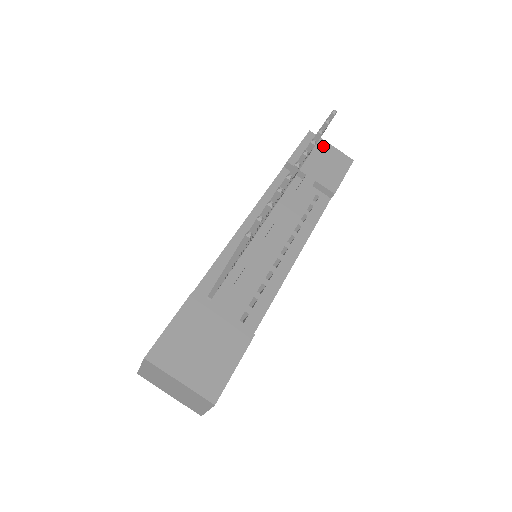
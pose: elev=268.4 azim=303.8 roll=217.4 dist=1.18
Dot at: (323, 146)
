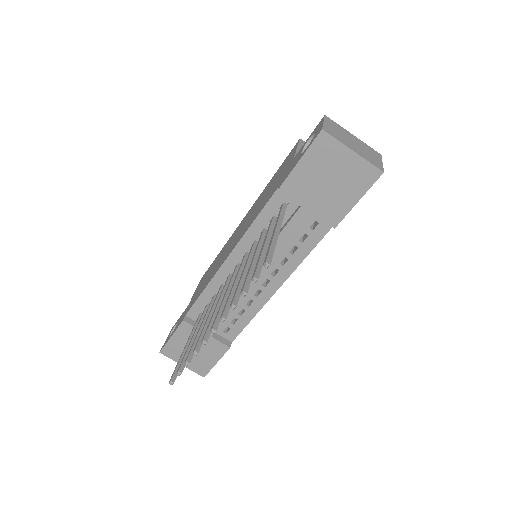
Dot at: (338, 155)
